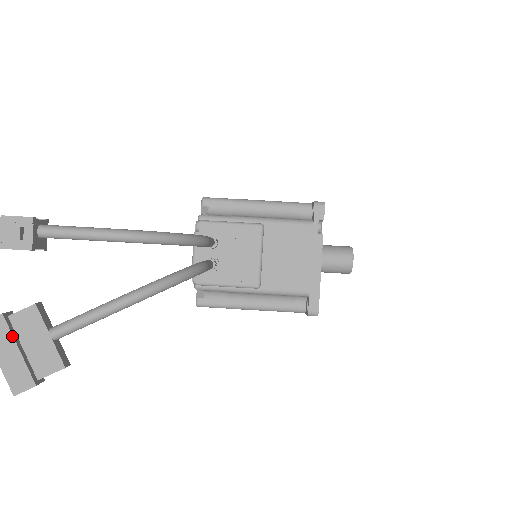
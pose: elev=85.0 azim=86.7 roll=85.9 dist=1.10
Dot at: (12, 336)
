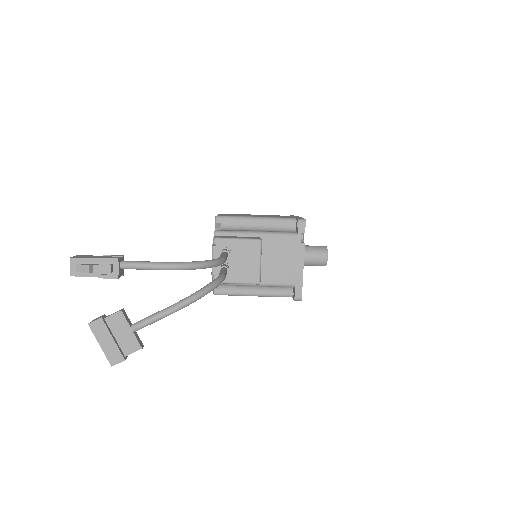
Dot at: (108, 331)
